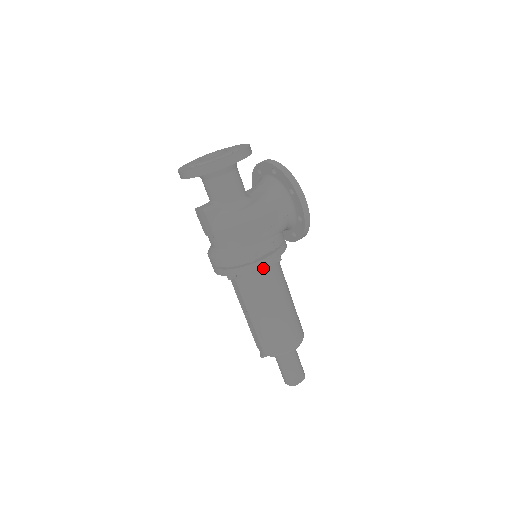
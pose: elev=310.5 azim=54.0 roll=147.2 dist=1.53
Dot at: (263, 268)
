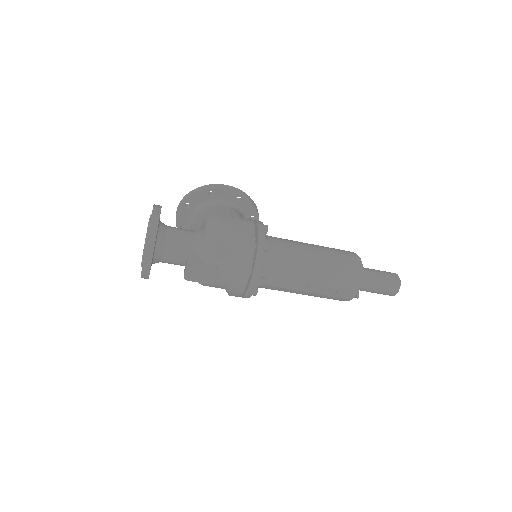
Dot at: occluded
